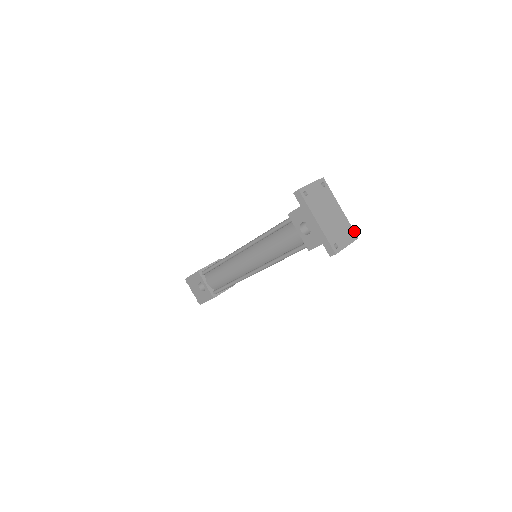
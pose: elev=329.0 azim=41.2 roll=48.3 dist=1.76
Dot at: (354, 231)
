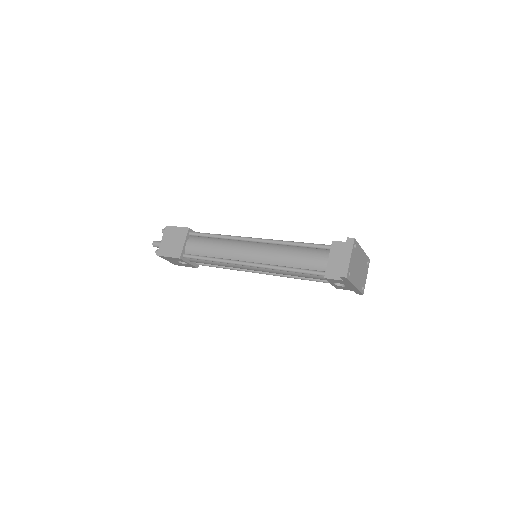
Dot at: (368, 258)
